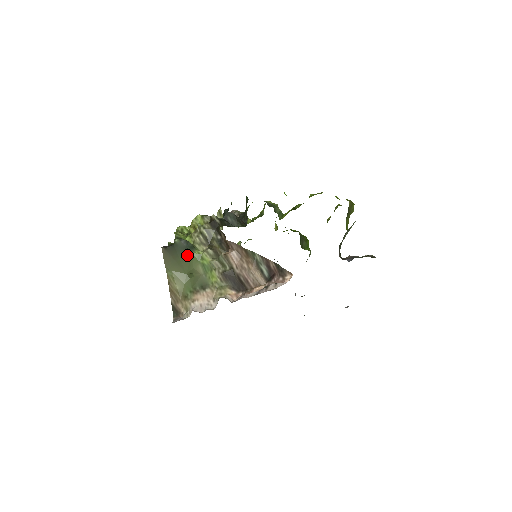
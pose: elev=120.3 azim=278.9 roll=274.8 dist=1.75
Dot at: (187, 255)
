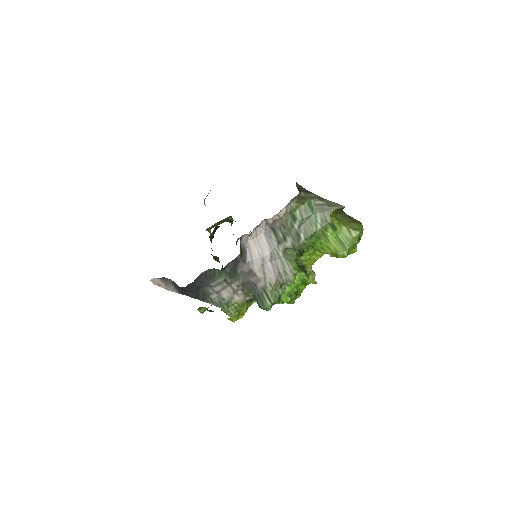
Dot at: occluded
